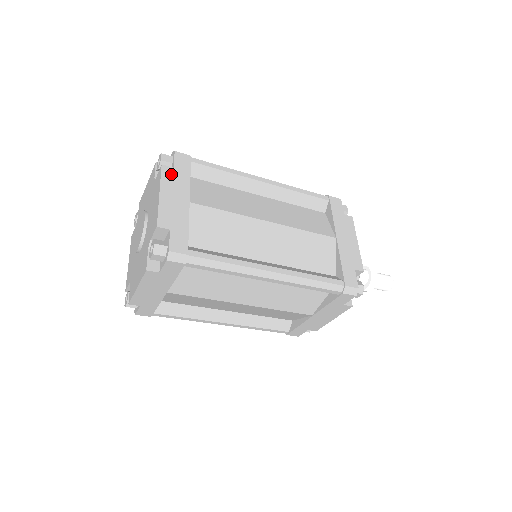
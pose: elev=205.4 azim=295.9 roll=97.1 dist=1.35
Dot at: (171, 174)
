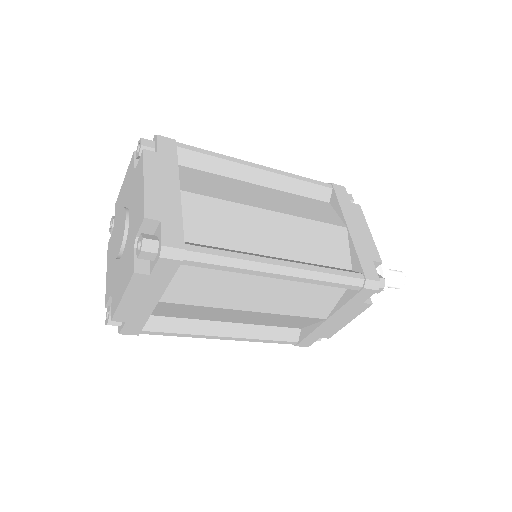
Dot at: (155, 159)
